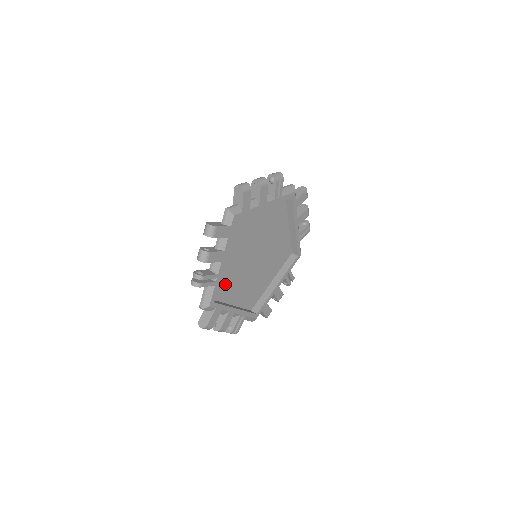
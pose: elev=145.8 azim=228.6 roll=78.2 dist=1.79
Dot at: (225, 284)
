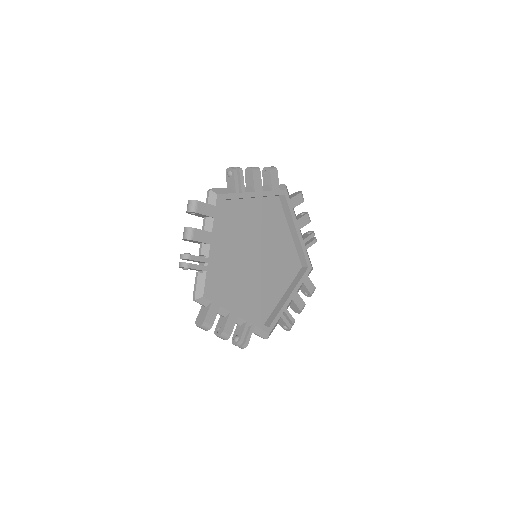
Dot at: (228, 222)
